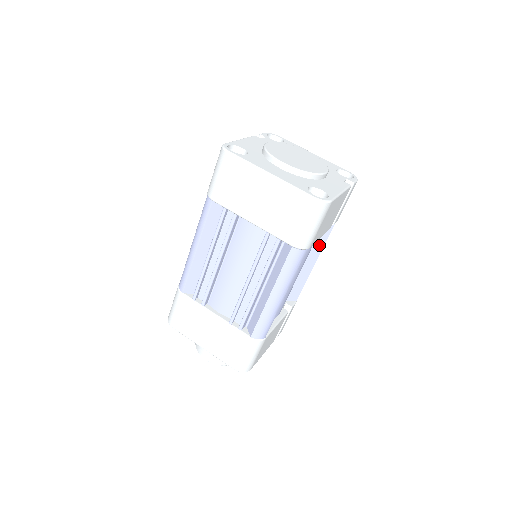
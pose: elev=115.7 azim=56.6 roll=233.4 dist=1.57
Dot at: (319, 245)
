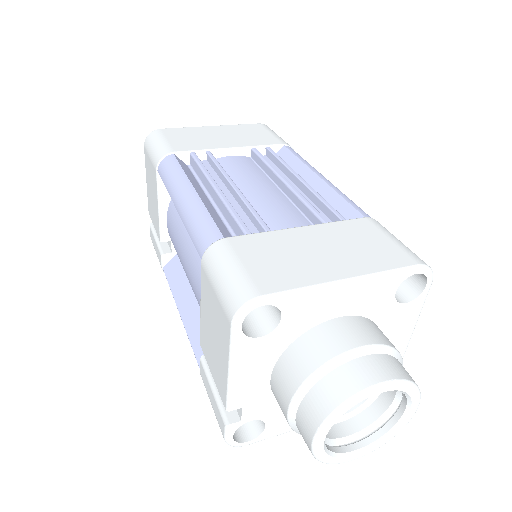
Dot at: occluded
